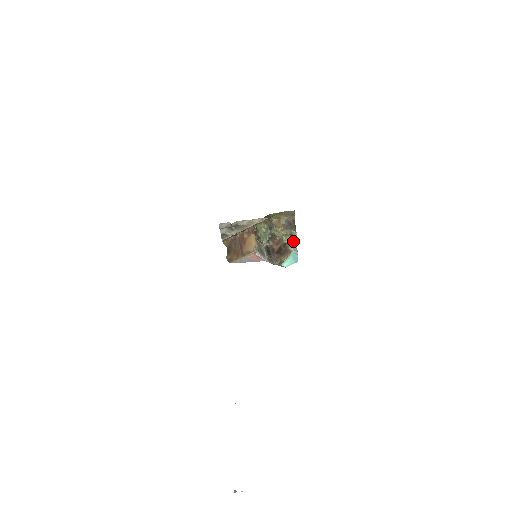
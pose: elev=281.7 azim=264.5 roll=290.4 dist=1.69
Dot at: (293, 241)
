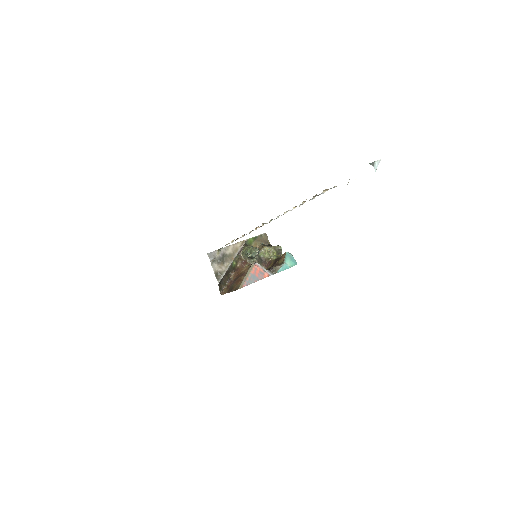
Dot at: occluded
